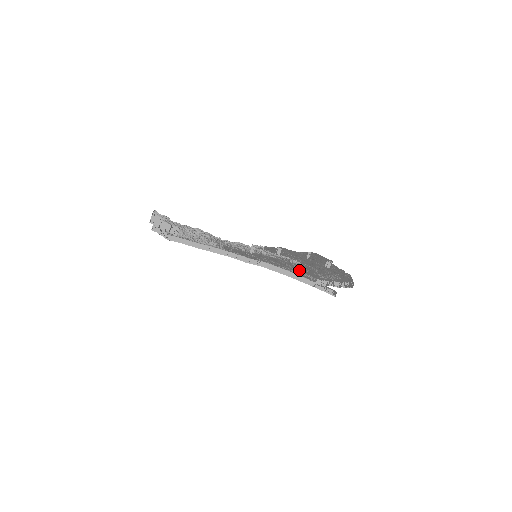
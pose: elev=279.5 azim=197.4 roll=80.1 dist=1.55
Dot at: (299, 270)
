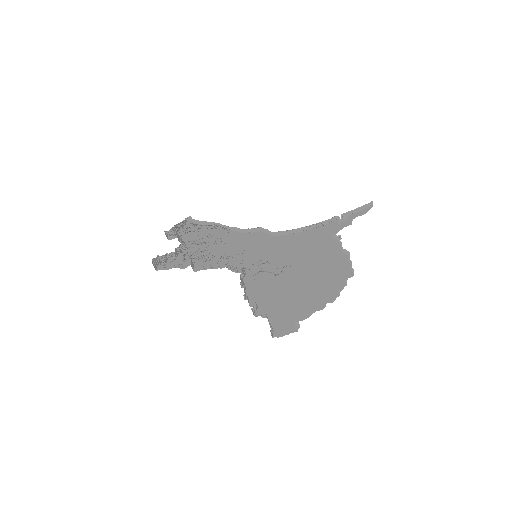
Dot at: occluded
